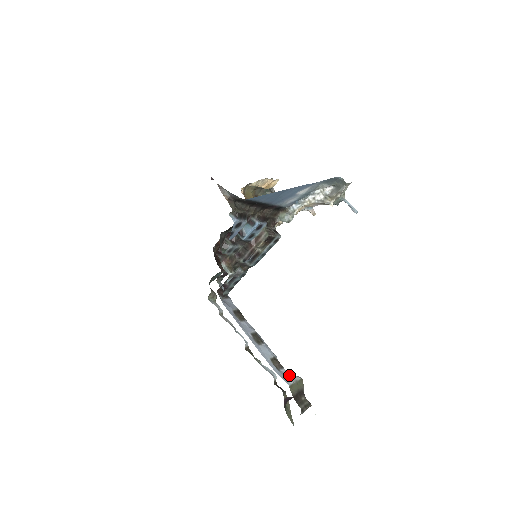
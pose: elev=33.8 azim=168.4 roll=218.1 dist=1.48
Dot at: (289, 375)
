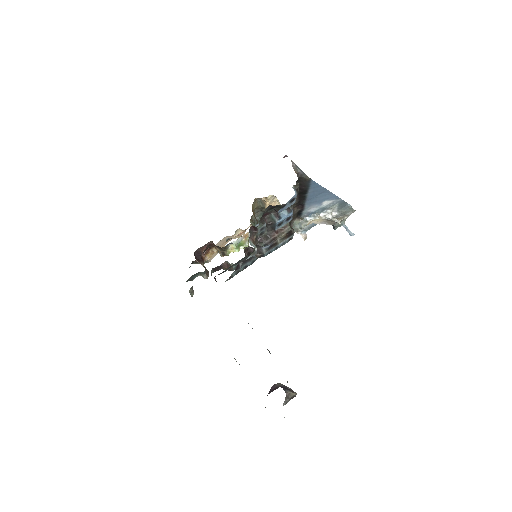
Dot at: occluded
